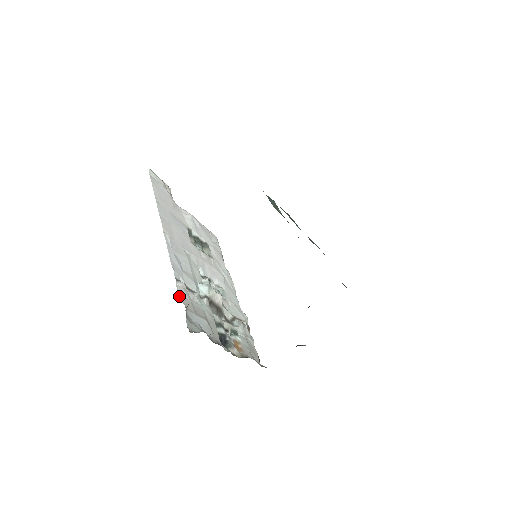
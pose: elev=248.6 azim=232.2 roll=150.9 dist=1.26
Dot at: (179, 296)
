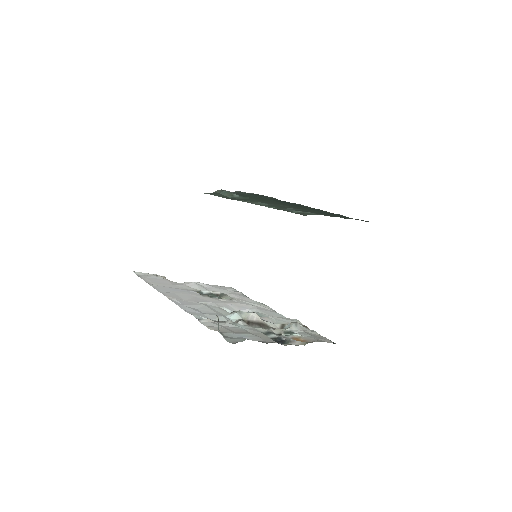
Dot at: (208, 328)
